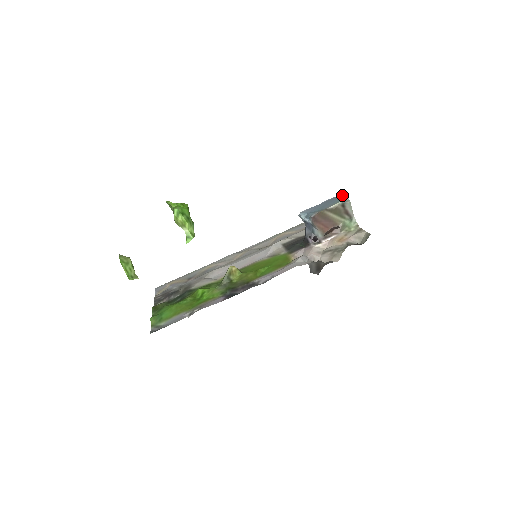
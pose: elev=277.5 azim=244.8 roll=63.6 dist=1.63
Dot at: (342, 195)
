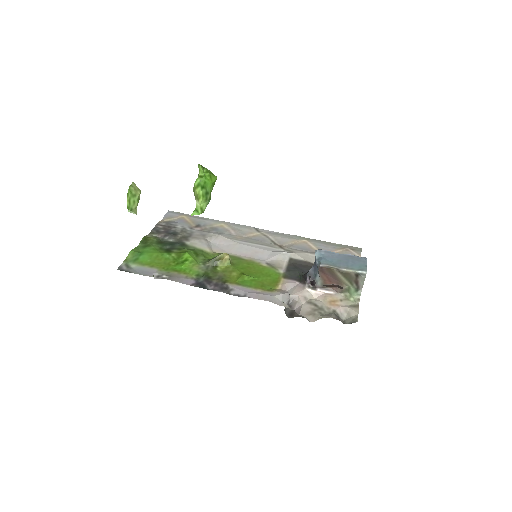
Dot at: (366, 262)
